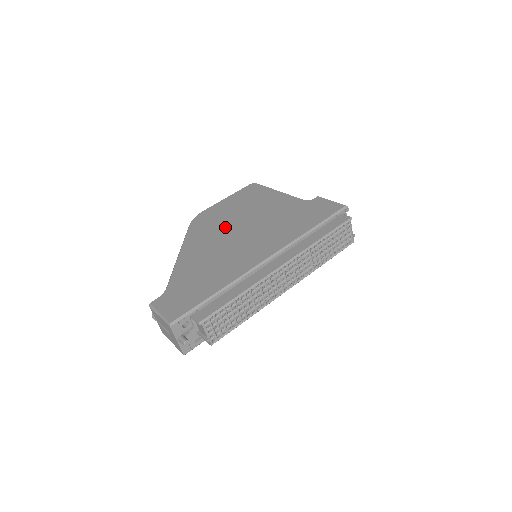
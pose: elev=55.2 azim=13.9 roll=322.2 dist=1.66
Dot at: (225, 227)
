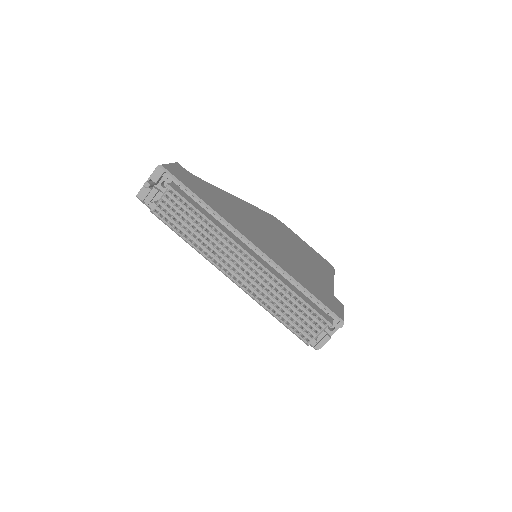
Dot at: (275, 231)
